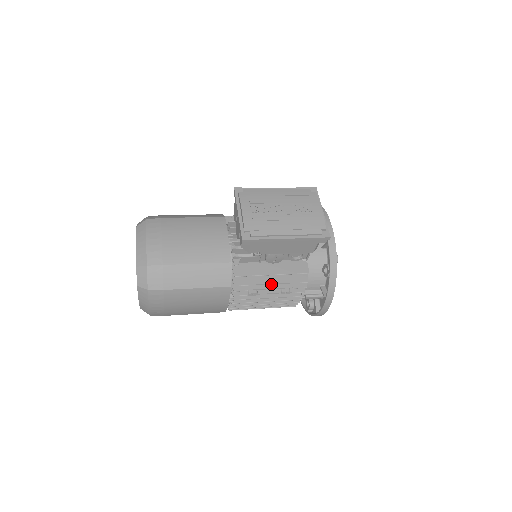
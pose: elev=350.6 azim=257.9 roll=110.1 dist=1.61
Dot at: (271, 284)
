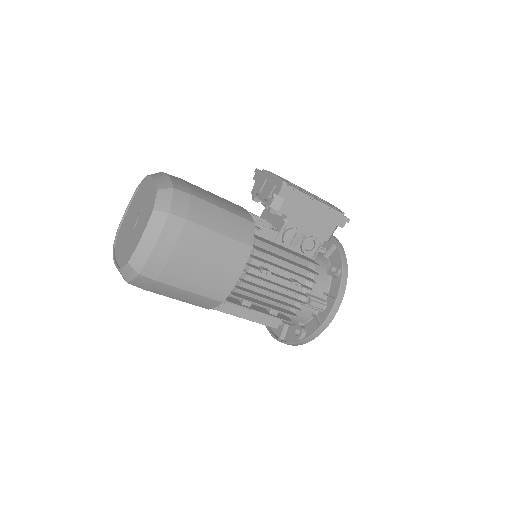
Dot at: (284, 268)
